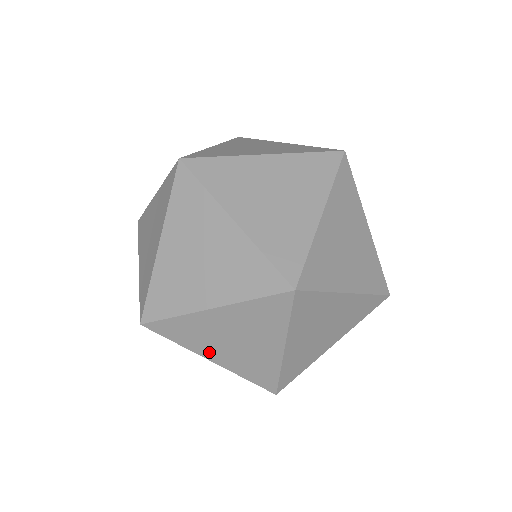
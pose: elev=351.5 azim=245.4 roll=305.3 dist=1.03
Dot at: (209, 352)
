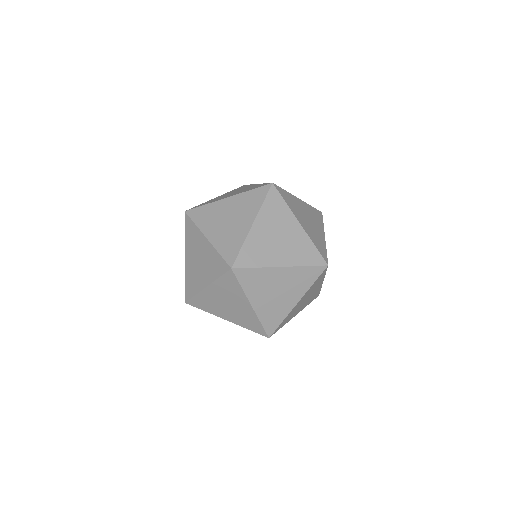
Dot at: (295, 314)
